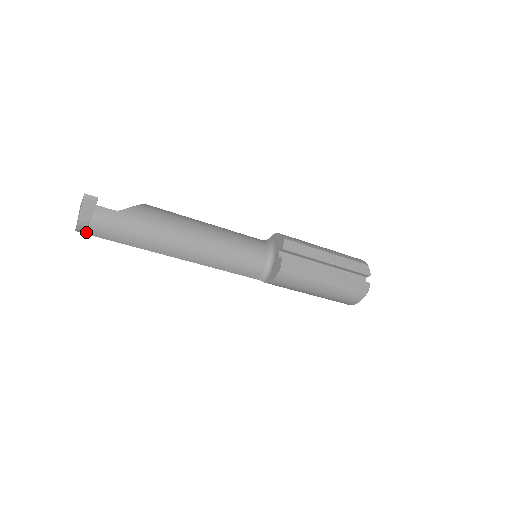
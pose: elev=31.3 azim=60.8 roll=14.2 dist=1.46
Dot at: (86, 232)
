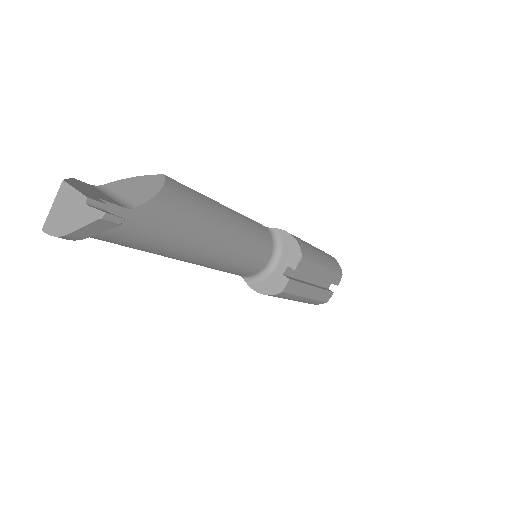
Dot at: occluded
